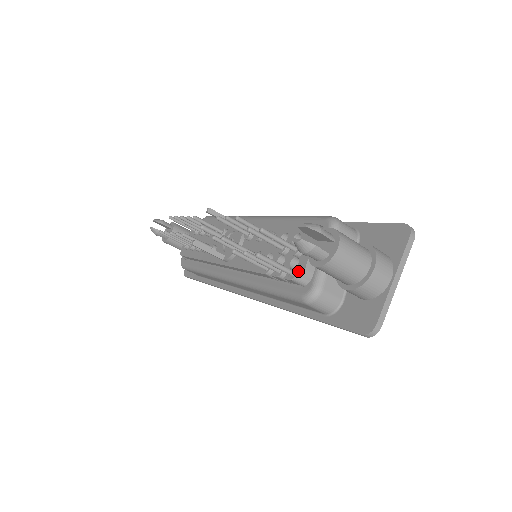
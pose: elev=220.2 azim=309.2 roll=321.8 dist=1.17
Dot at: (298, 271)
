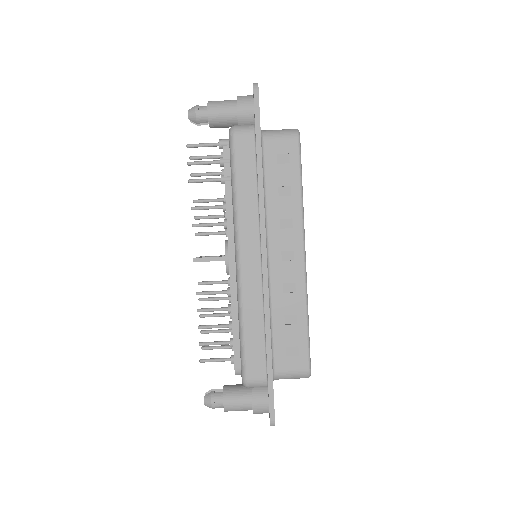
Dot at: (220, 141)
